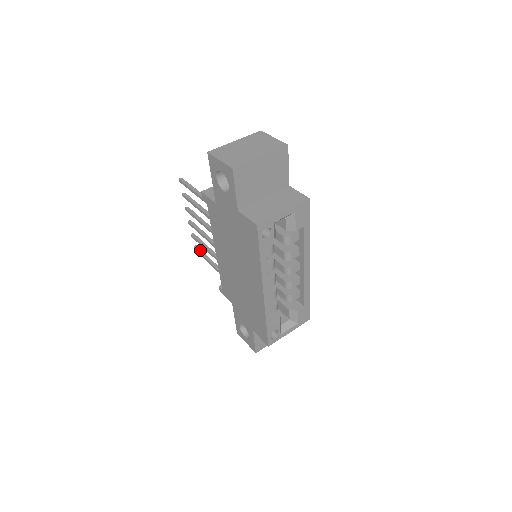
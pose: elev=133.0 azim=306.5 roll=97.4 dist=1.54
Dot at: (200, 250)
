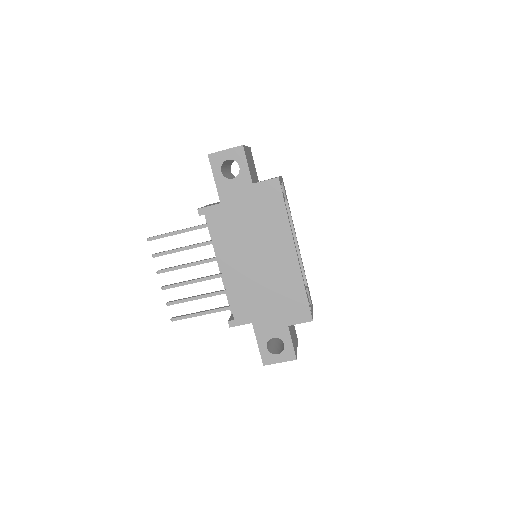
Dot at: (181, 315)
